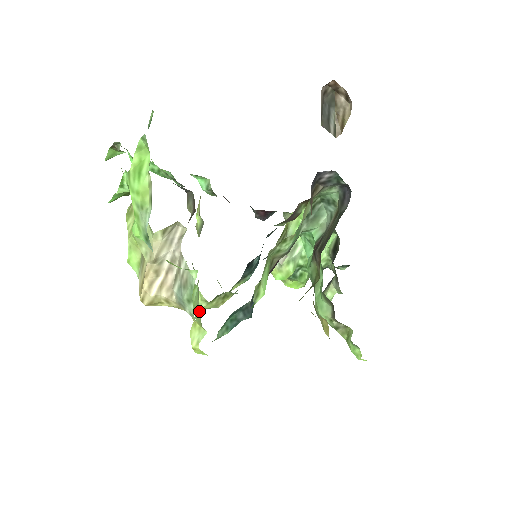
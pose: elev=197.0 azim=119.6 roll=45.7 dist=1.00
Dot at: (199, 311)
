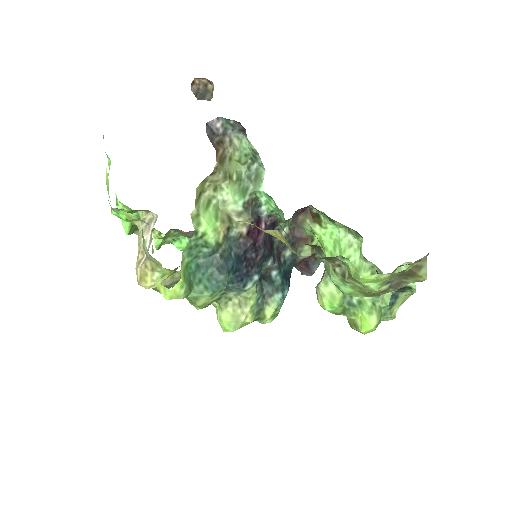
Dot at: occluded
